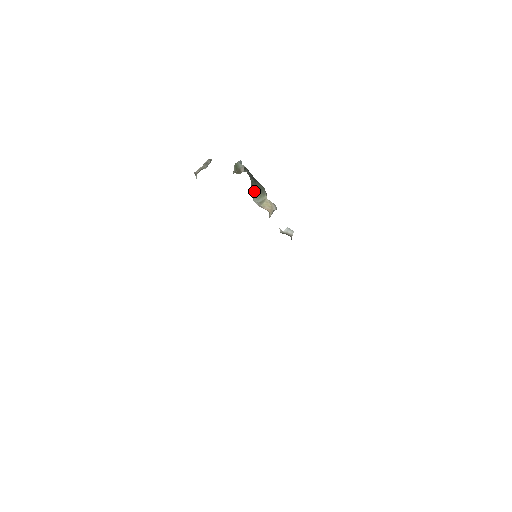
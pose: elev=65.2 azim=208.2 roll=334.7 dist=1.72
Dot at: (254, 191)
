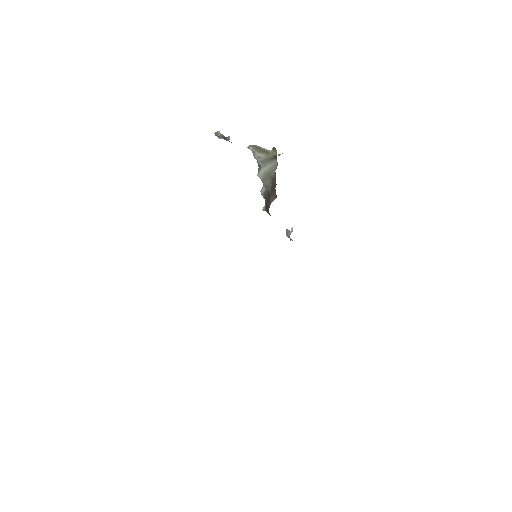
Dot at: occluded
